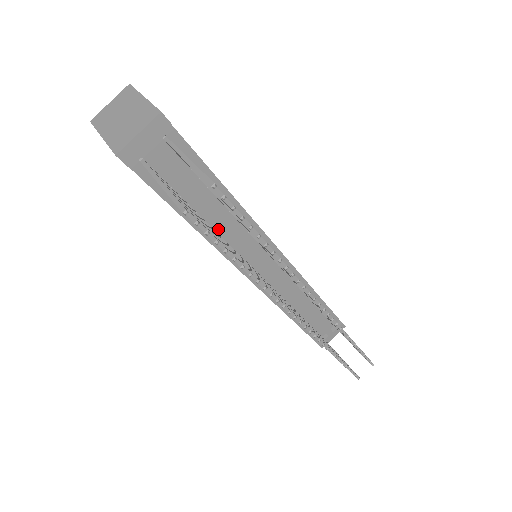
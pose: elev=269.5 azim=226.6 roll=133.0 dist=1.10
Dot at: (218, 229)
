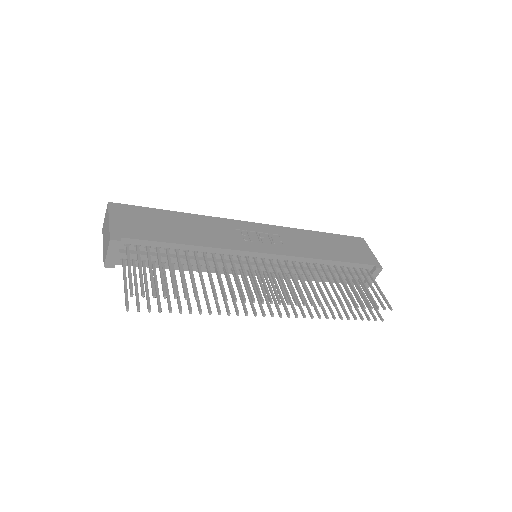
Dot at: (202, 264)
